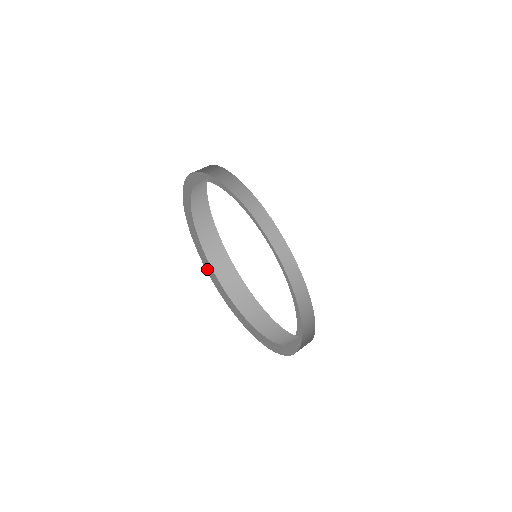
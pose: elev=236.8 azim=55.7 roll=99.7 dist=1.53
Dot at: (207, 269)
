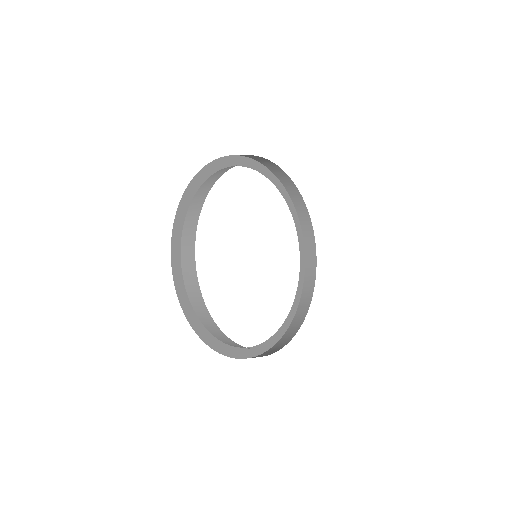
Dot at: (191, 322)
